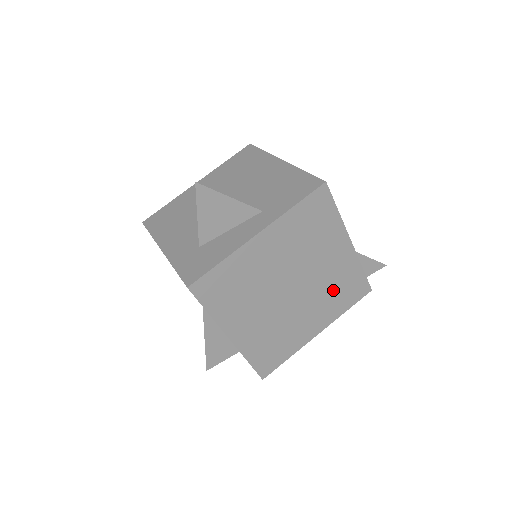
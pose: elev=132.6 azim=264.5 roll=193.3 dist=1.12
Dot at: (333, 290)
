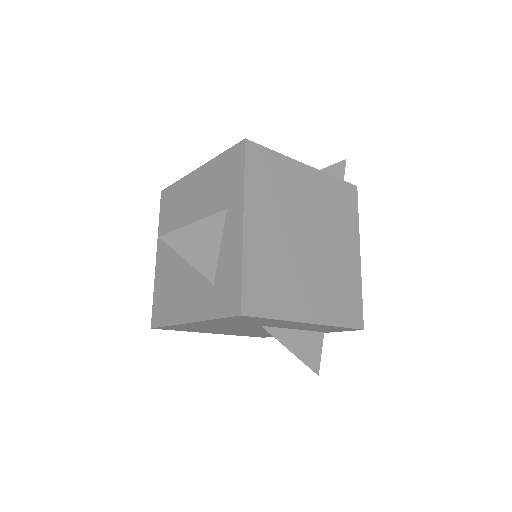
Dot at: (334, 213)
